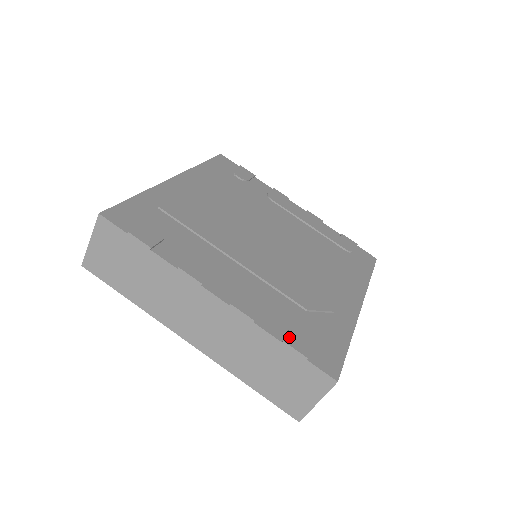
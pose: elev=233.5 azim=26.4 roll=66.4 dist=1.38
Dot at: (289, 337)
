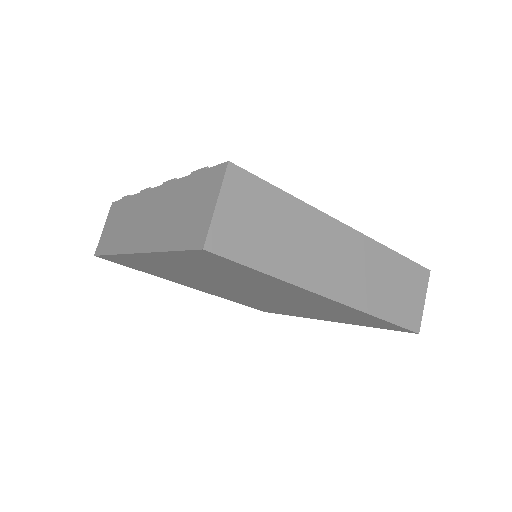
Dot at: occluded
